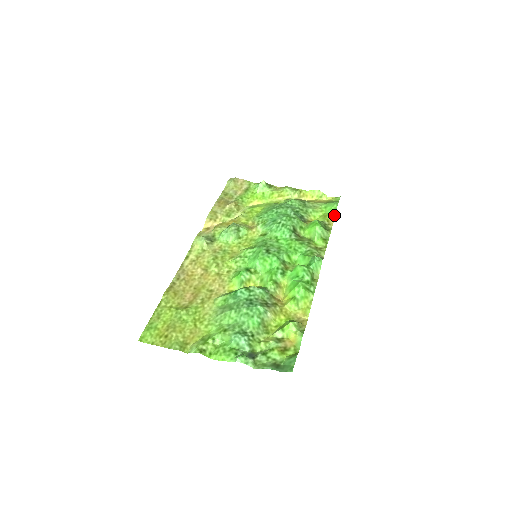
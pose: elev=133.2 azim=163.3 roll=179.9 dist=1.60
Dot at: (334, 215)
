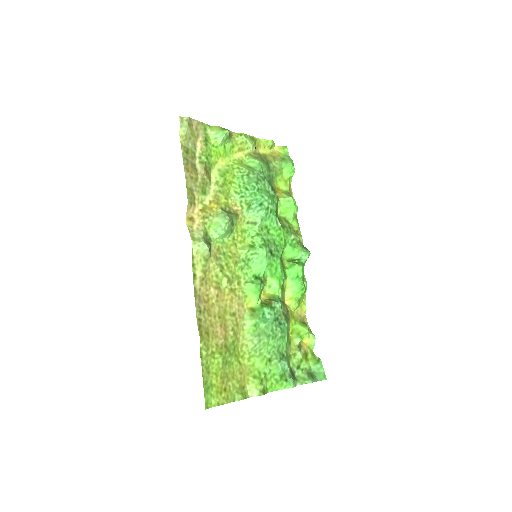
Dot at: (291, 179)
